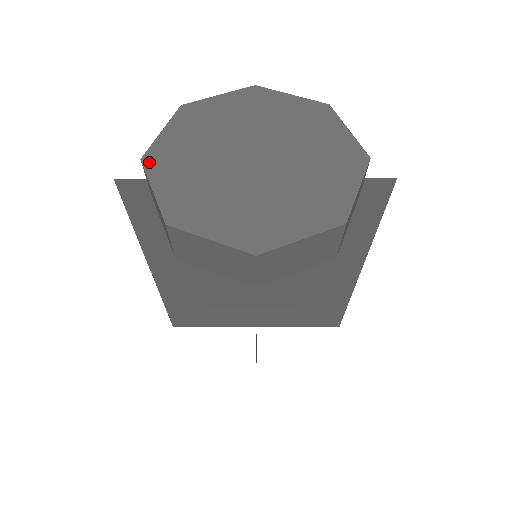
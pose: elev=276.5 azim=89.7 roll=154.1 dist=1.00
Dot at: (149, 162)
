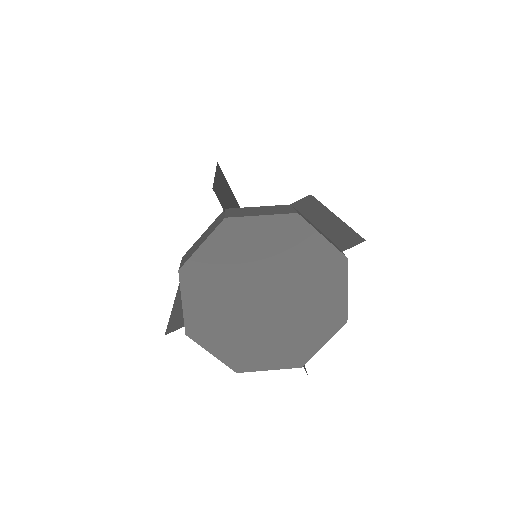
Dot at: (193, 335)
